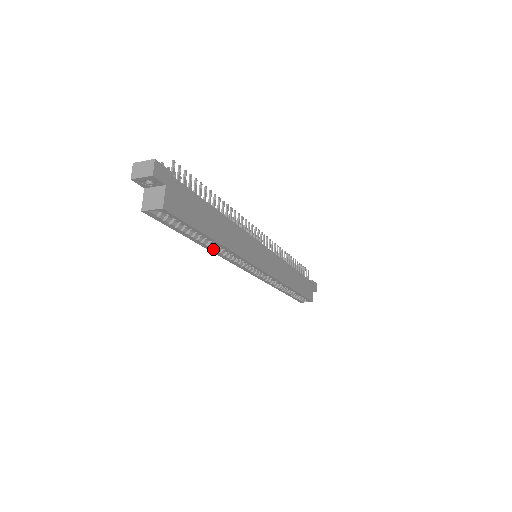
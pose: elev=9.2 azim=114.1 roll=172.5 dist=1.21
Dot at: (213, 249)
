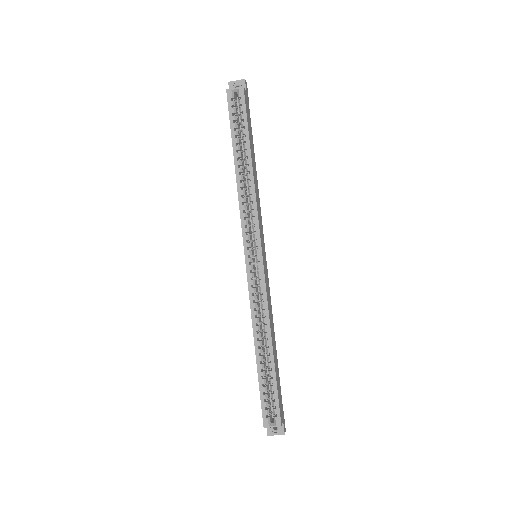
Dot at: (241, 178)
